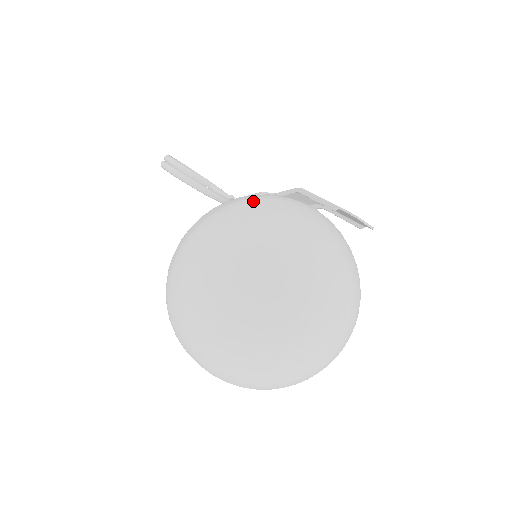
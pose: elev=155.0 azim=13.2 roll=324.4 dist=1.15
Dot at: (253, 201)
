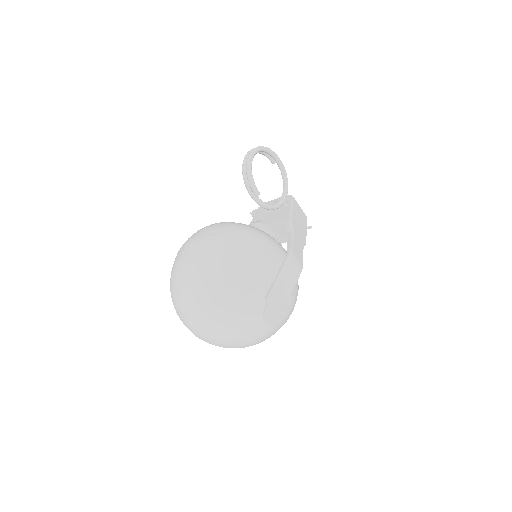
Dot at: (242, 250)
